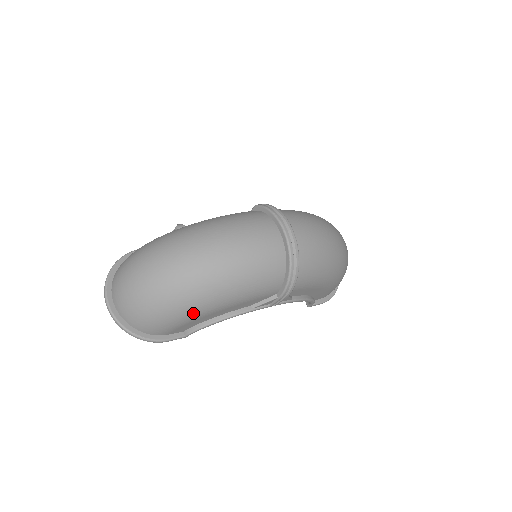
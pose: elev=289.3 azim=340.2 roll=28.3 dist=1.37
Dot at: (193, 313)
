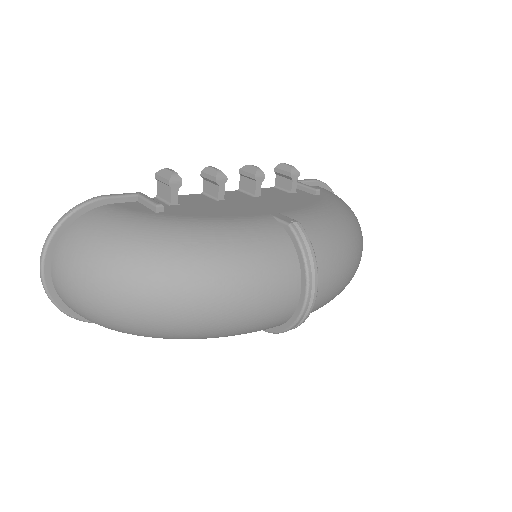
Dot at: occluded
